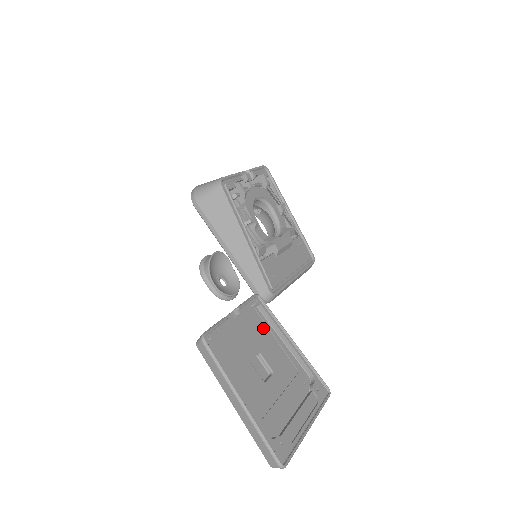
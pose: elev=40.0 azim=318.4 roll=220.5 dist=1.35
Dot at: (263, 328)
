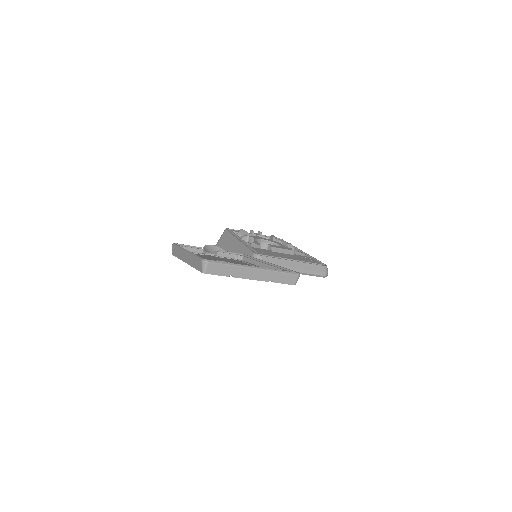
Dot at: occluded
